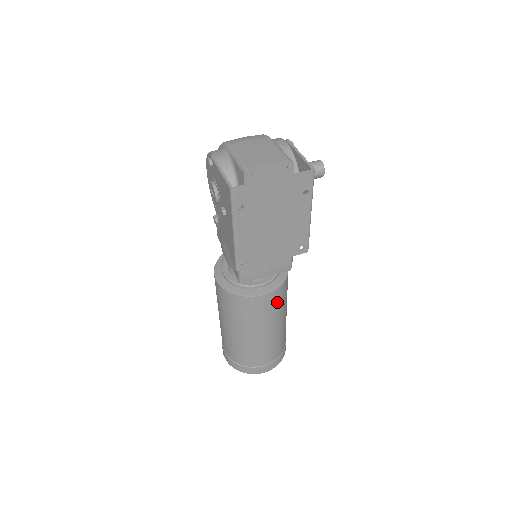
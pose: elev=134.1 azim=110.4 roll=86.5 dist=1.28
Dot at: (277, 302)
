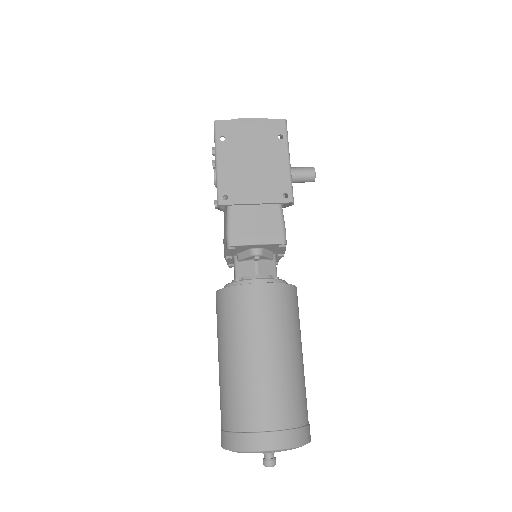
Dot at: (278, 307)
